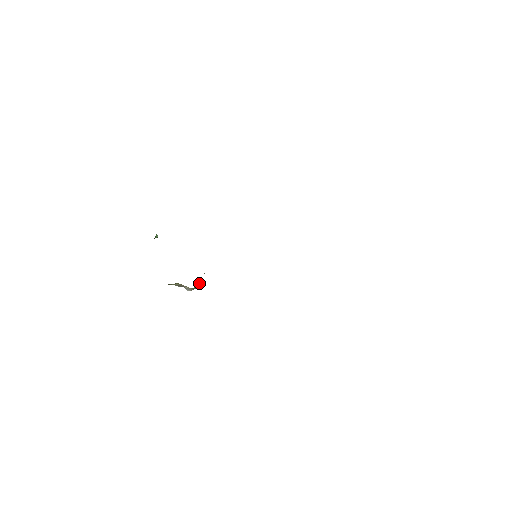
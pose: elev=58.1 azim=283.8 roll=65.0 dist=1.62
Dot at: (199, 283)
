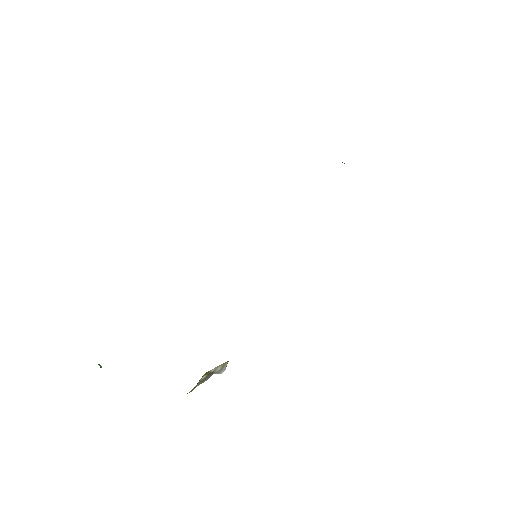
Dot at: occluded
